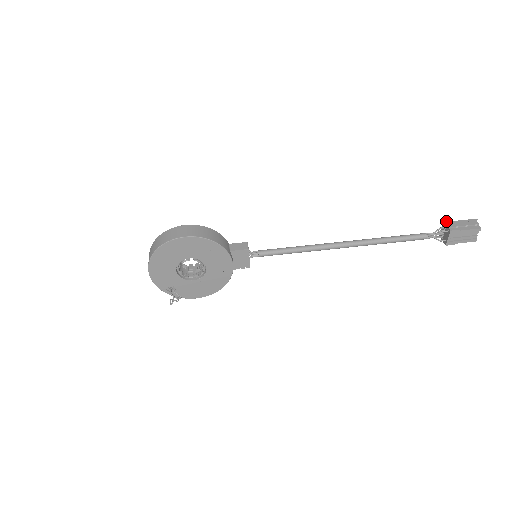
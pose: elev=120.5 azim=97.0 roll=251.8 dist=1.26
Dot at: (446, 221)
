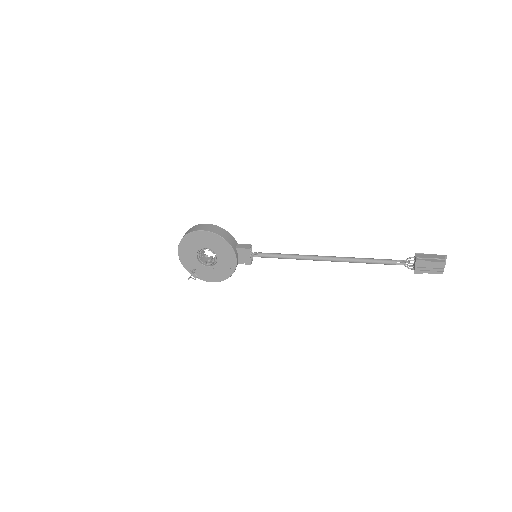
Dot at: (417, 253)
